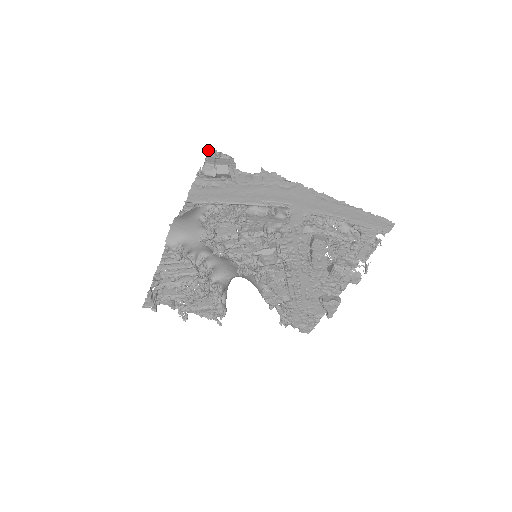
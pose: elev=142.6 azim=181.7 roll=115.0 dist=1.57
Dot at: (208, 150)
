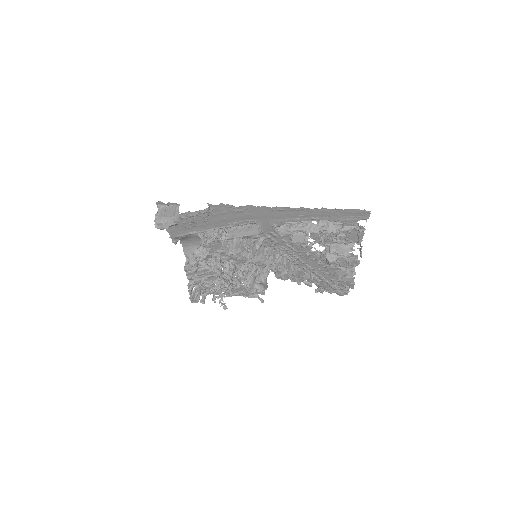
Dot at: (157, 203)
